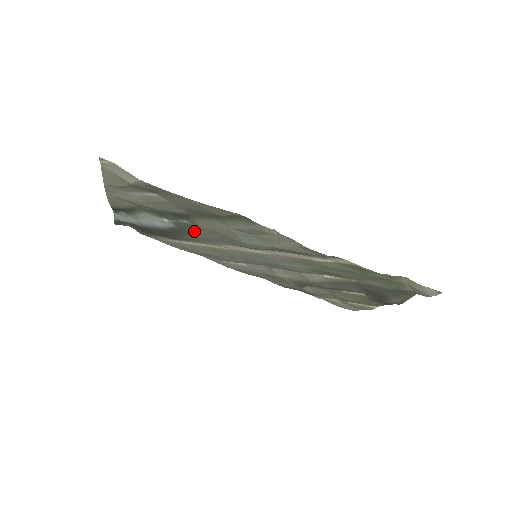
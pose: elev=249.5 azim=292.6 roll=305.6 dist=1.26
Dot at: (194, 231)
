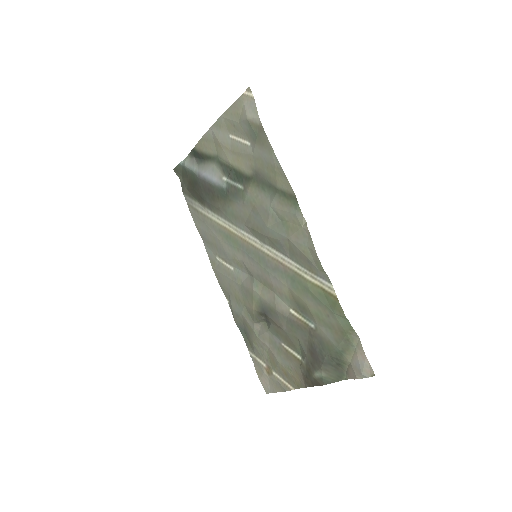
Dot at: (236, 200)
